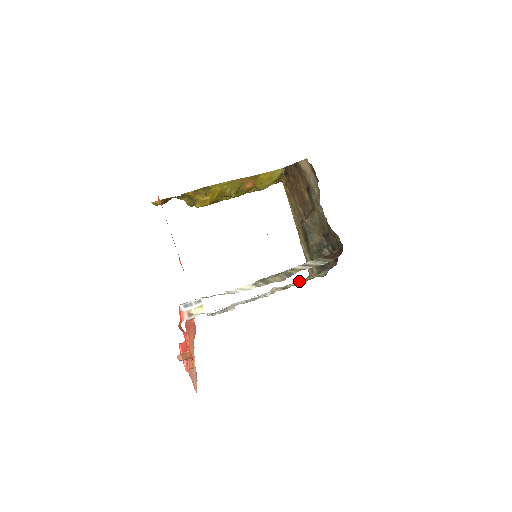
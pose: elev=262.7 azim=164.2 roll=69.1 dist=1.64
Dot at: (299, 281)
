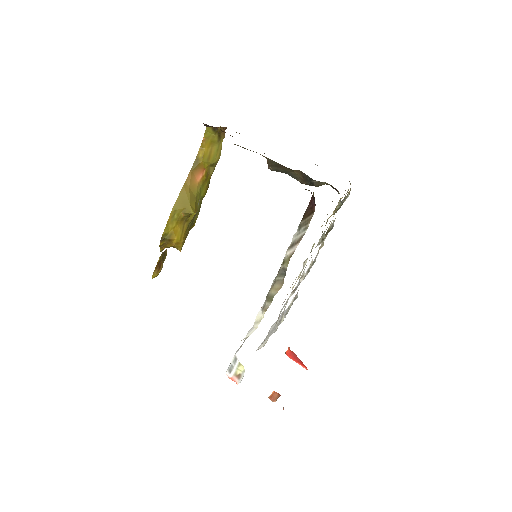
Dot at: occluded
